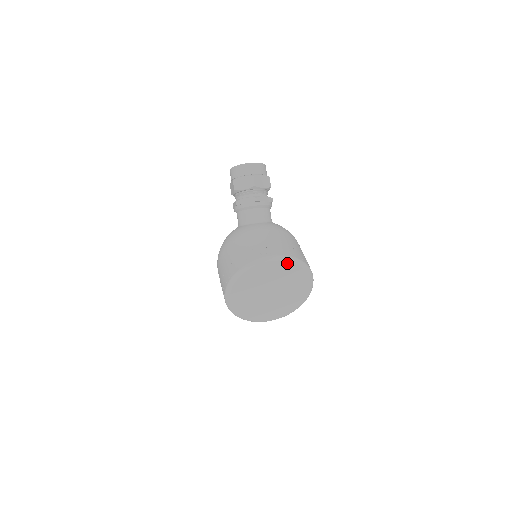
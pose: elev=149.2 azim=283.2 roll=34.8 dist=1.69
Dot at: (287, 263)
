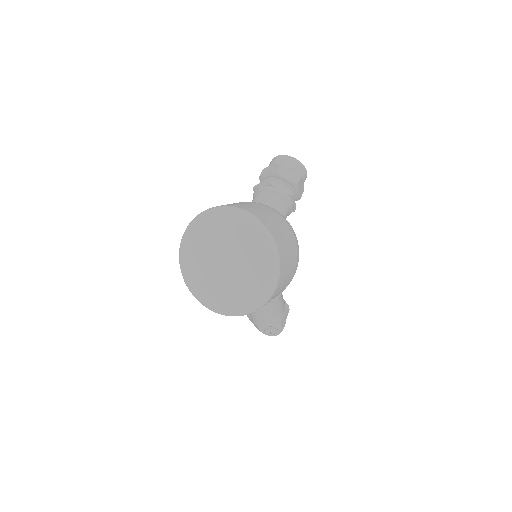
Dot at: (247, 222)
